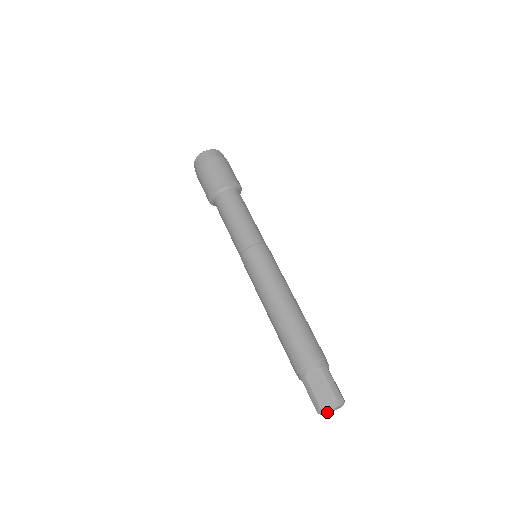
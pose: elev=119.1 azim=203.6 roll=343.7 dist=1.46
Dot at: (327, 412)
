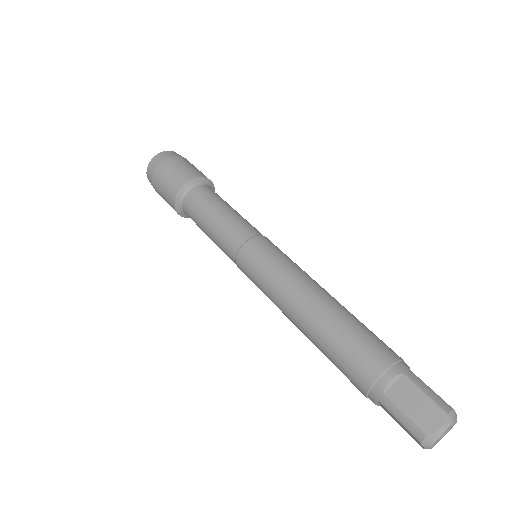
Dot at: (437, 440)
